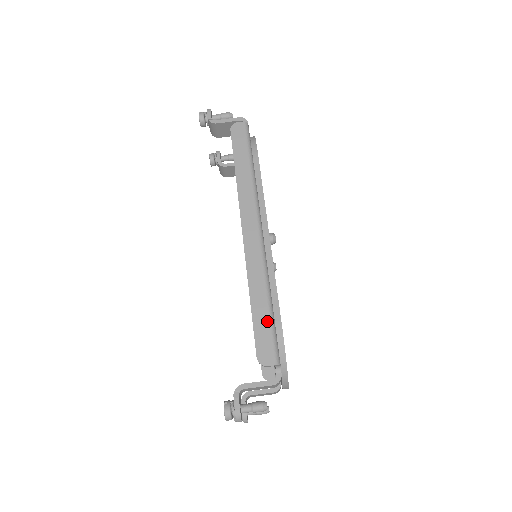
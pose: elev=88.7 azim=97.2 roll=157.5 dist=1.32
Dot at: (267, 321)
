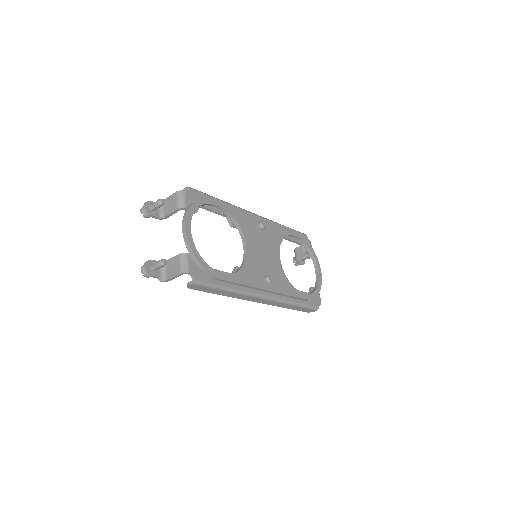
Dot at: (301, 308)
